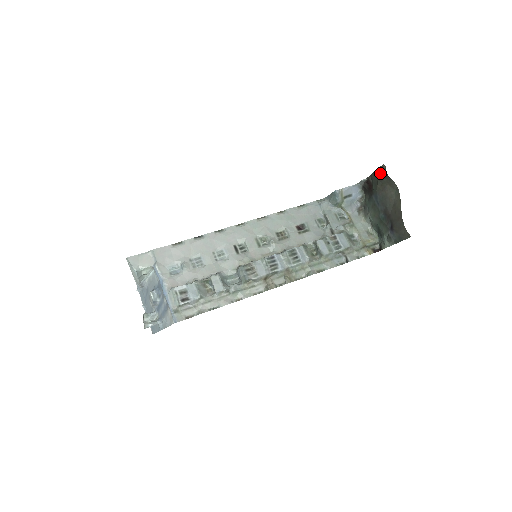
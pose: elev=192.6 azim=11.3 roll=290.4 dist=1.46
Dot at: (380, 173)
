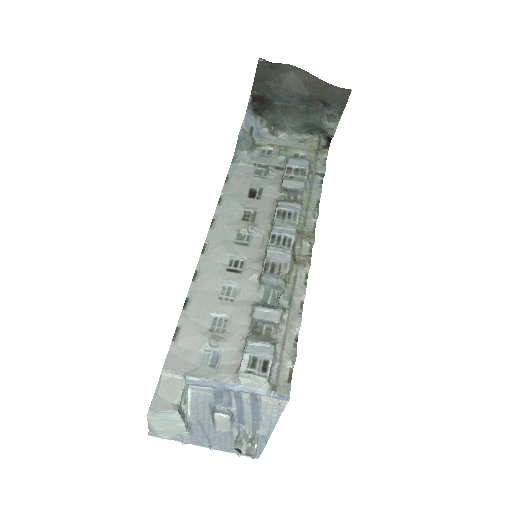
Dot at: (262, 72)
